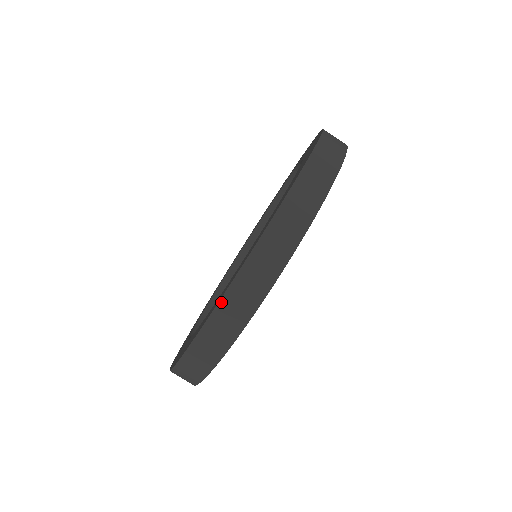
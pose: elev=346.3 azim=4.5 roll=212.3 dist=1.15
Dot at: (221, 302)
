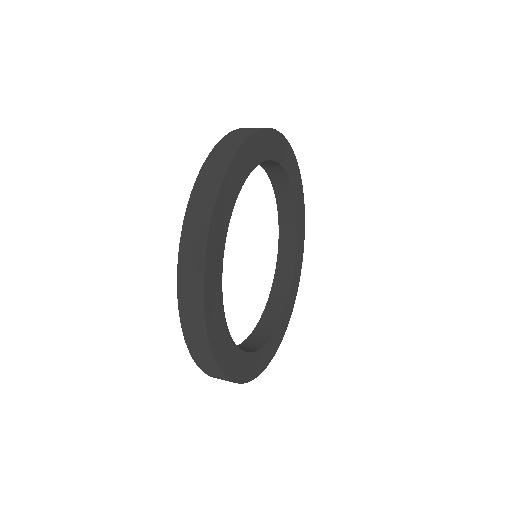
Dot at: (210, 155)
